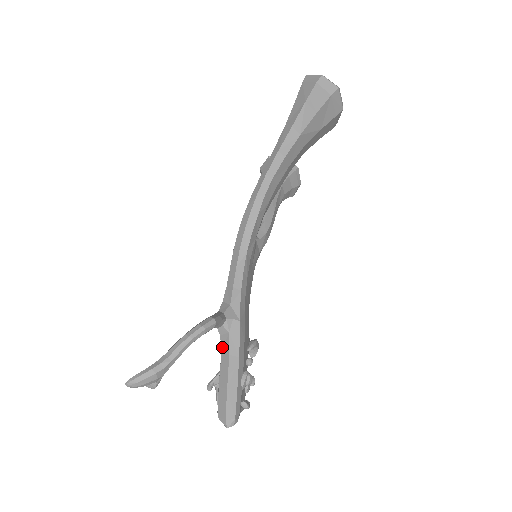
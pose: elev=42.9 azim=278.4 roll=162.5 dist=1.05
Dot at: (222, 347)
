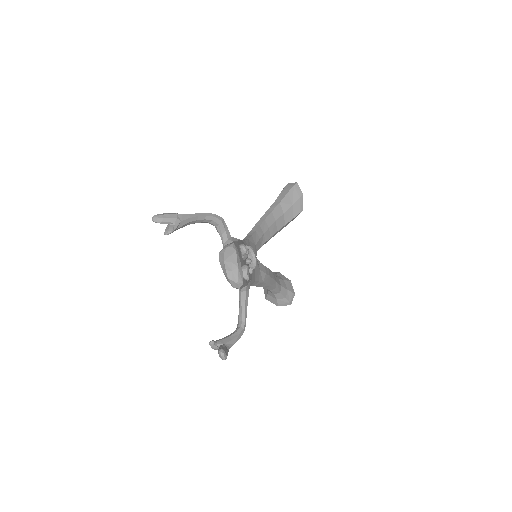
Dot at: occluded
